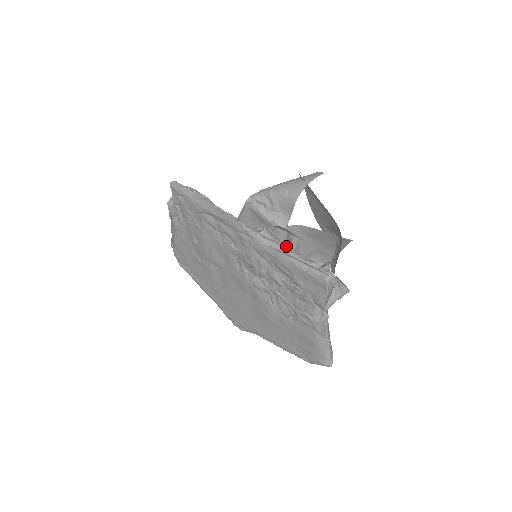
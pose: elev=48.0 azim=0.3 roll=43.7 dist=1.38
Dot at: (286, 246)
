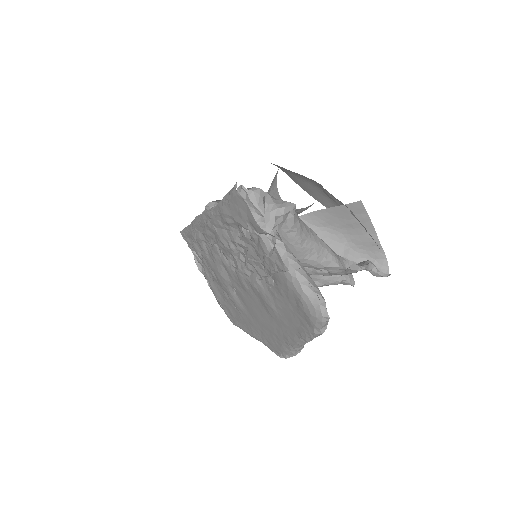
Dot at: occluded
